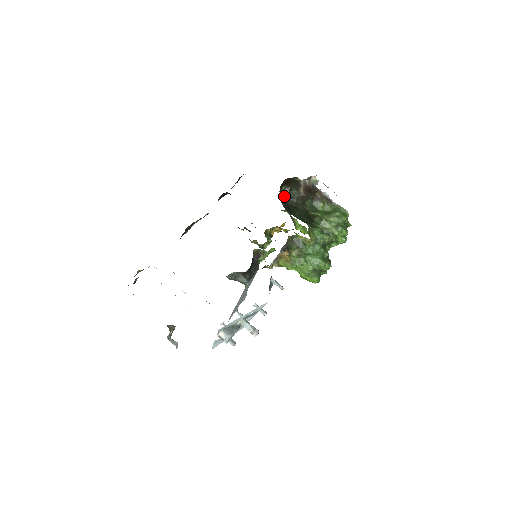
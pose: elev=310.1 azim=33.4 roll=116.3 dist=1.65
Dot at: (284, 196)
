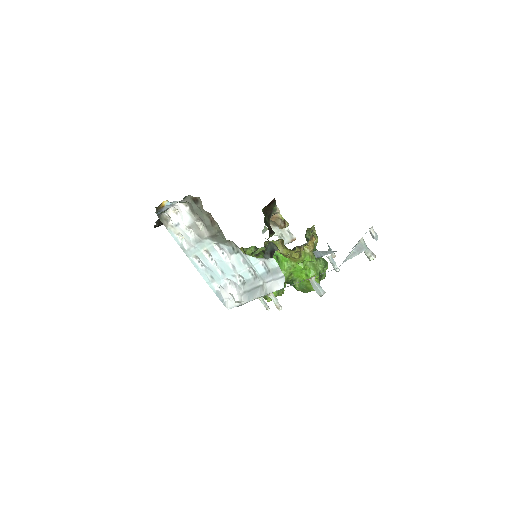
Dot at: occluded
